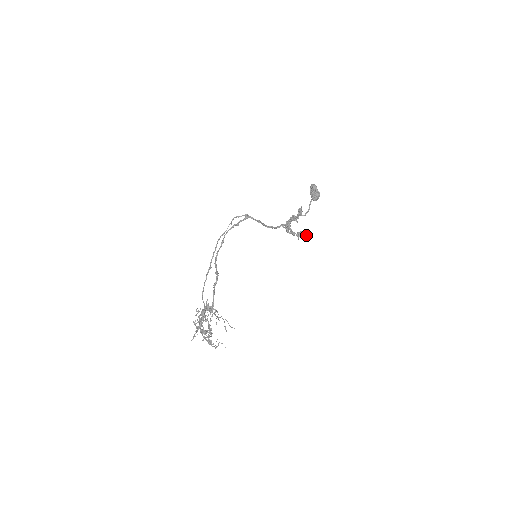
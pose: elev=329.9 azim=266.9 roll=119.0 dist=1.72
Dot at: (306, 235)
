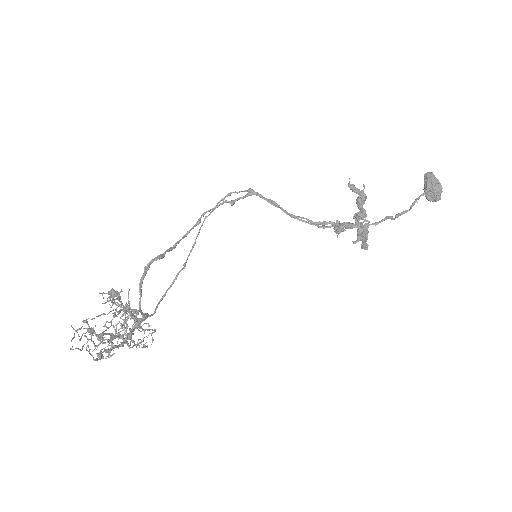
Dot at: (350, 225)
